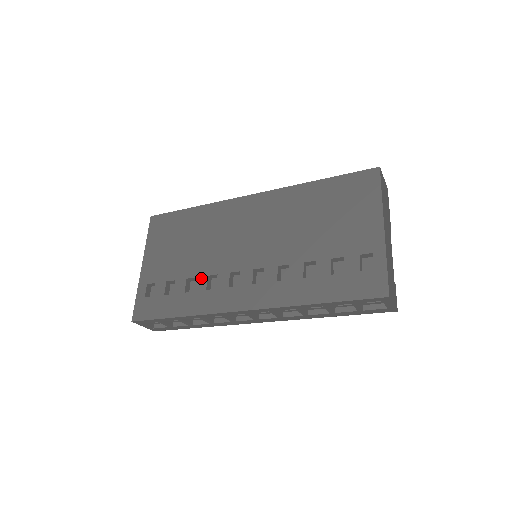
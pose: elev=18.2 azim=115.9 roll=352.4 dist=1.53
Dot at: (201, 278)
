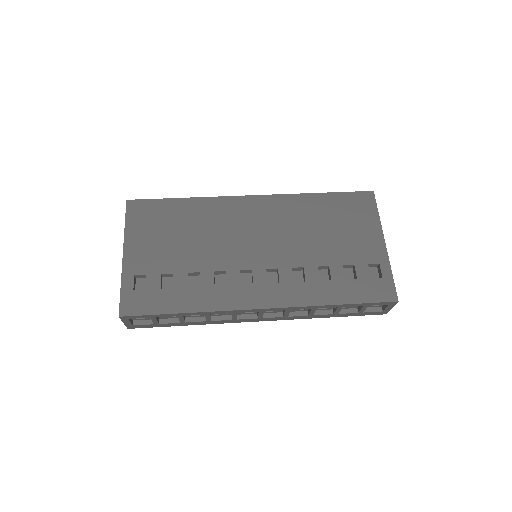
Dot at: (206, 273)
